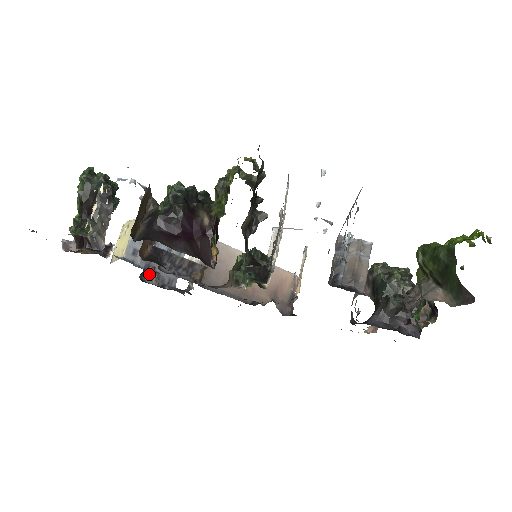
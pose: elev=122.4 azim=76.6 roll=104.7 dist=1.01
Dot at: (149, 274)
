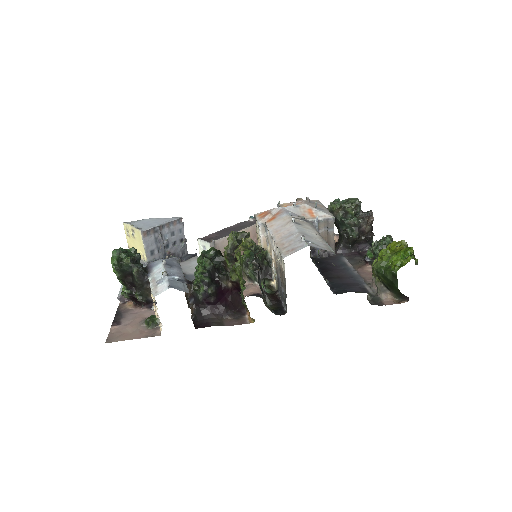
Dot at: occluded
